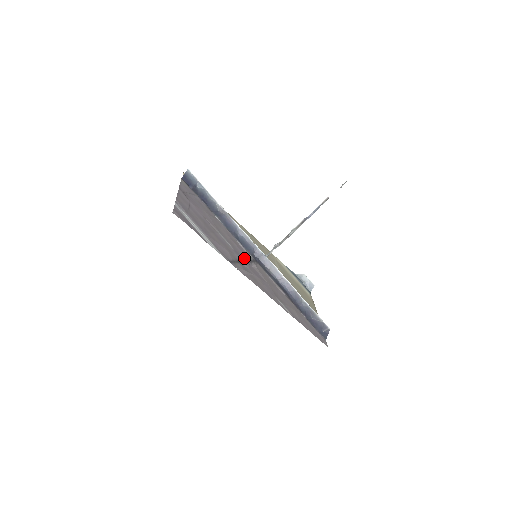
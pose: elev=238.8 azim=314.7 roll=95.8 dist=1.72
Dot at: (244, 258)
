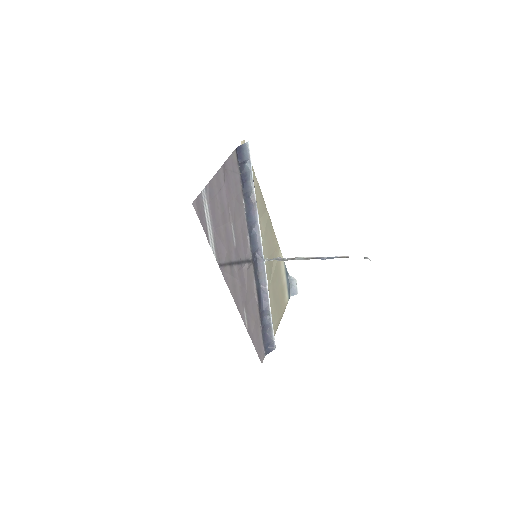
Dot at: (241, 258)
